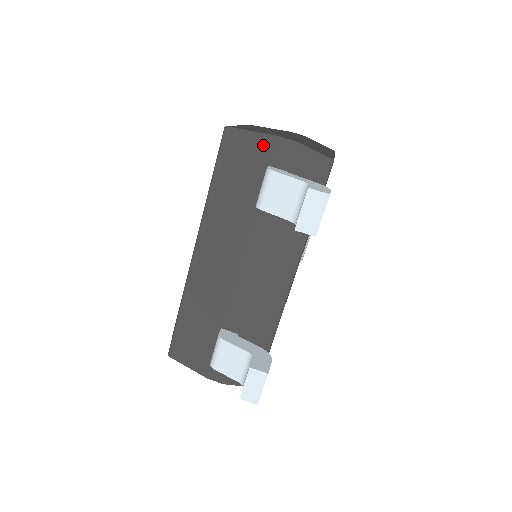
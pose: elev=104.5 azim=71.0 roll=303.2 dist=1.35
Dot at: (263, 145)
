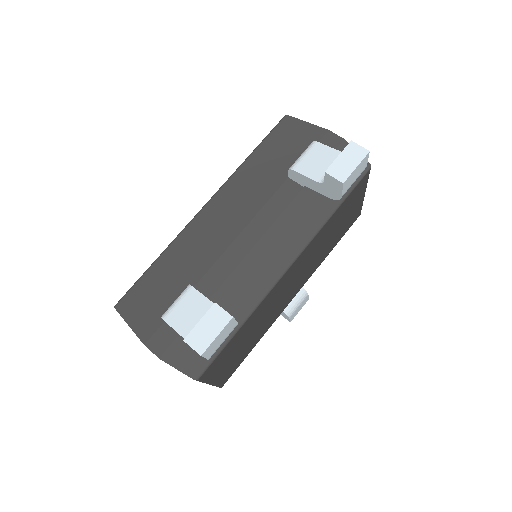
Dot at: (313, 134)
